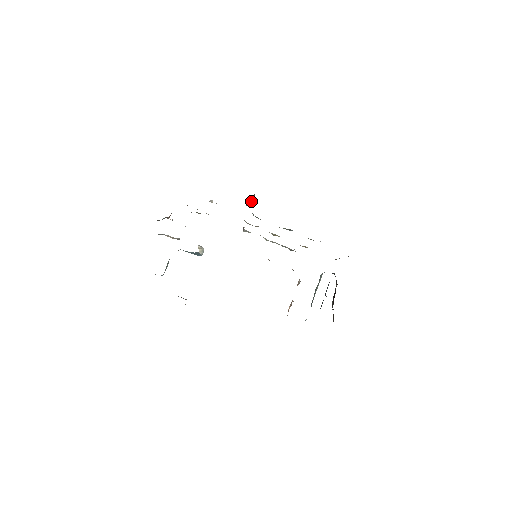
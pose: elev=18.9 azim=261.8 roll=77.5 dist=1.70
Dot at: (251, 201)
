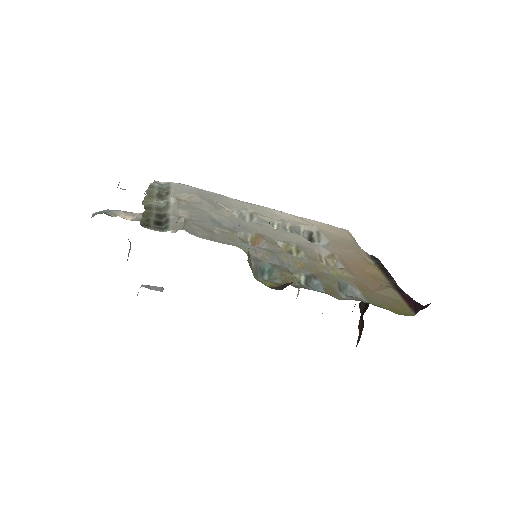
Dot at: occluded
